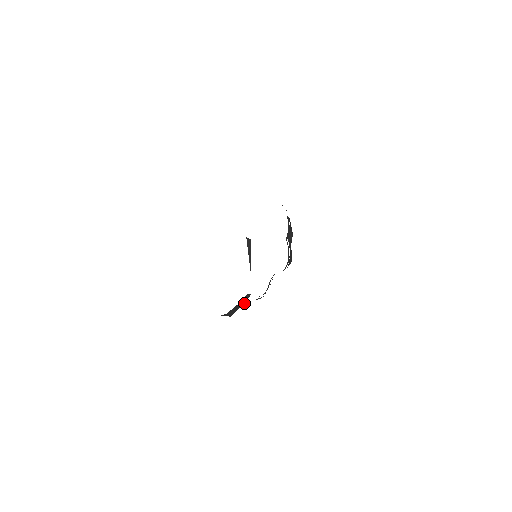
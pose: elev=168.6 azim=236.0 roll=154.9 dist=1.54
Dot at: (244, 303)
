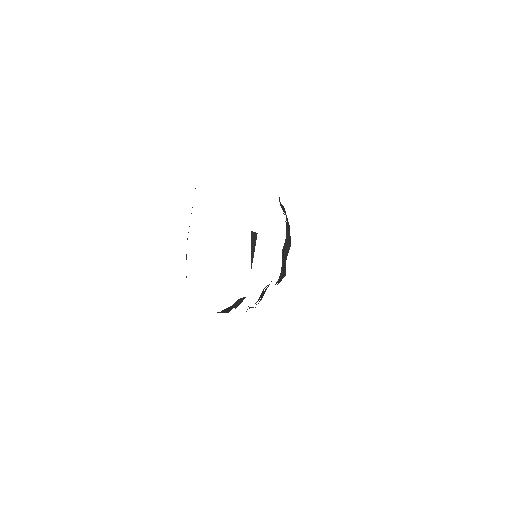
Dot at: (238, 305)
